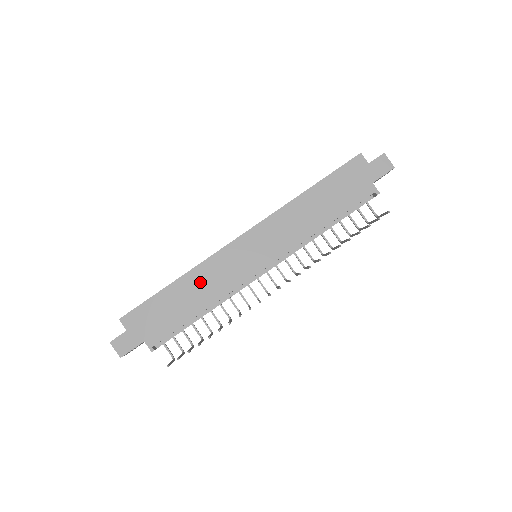
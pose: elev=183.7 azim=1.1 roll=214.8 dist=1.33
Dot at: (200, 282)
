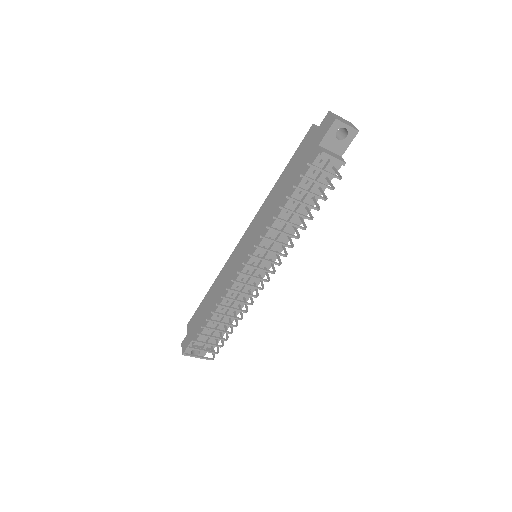
Dot at: (218, 286)
